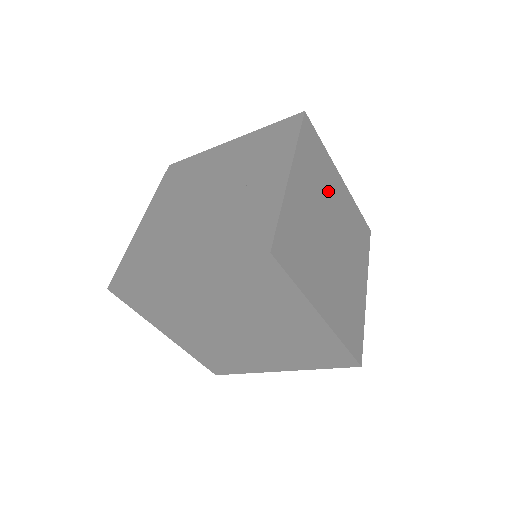
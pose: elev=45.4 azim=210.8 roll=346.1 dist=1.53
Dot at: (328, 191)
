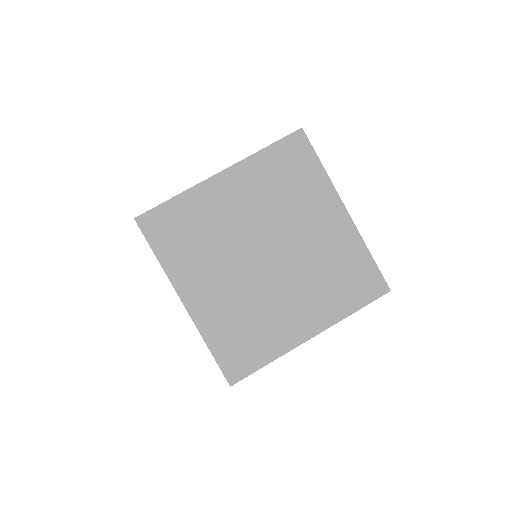
Dot at: occluded
